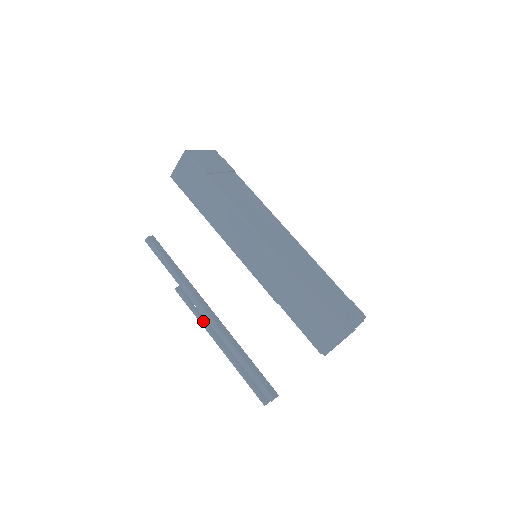
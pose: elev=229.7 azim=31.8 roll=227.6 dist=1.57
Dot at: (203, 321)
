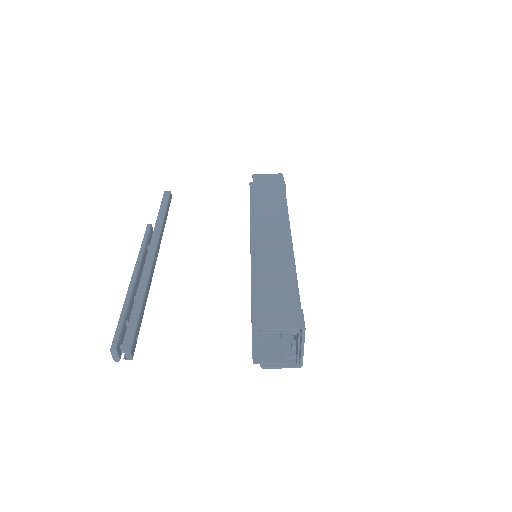
Dot at: (143, 255)
